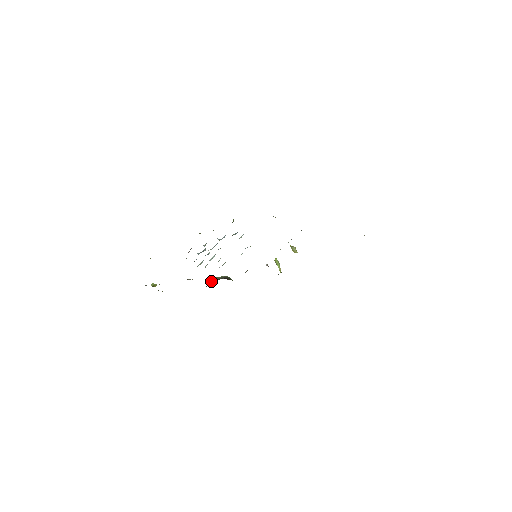
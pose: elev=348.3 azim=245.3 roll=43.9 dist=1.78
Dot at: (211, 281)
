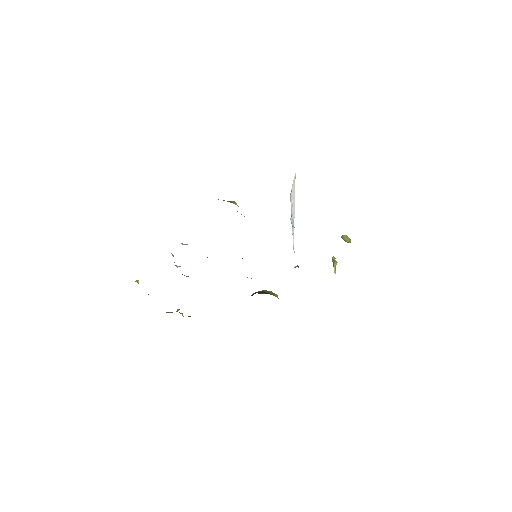
Dot at: occluded
